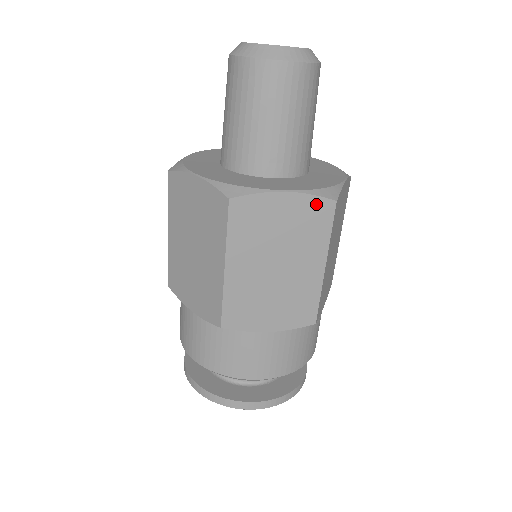
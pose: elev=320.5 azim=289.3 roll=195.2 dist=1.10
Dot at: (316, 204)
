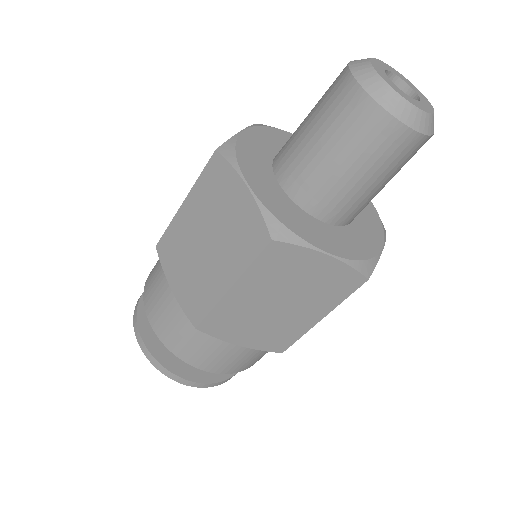
Dot at: (349, 275)
